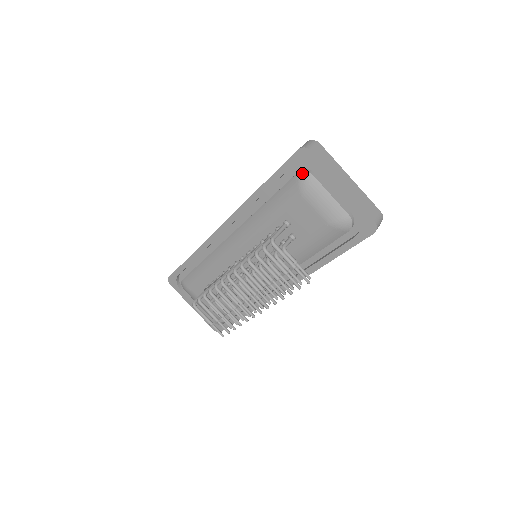
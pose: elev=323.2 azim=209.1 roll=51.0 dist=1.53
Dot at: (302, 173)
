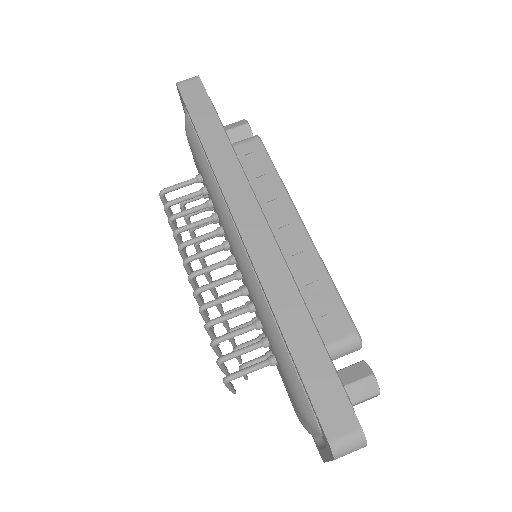
Dot at: (315, 422)
